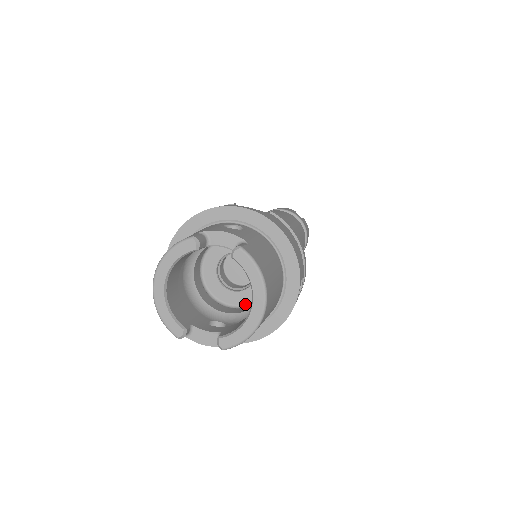
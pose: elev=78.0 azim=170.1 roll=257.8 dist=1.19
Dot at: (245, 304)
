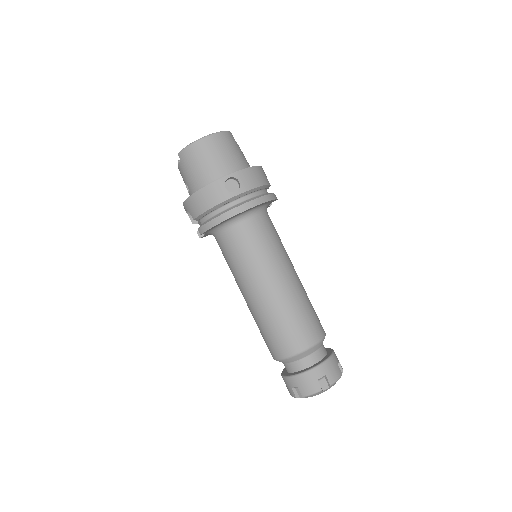
Dot at: occluded
